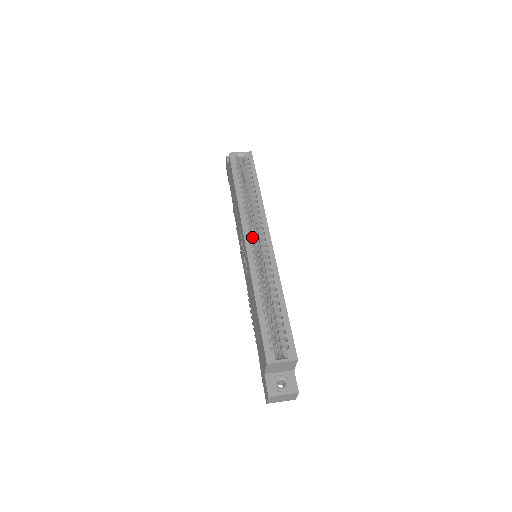
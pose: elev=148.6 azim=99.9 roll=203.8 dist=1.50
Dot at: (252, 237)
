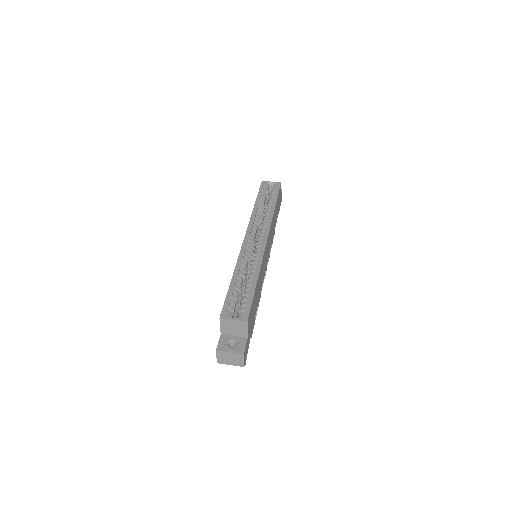
Dot at: (252, 235)
